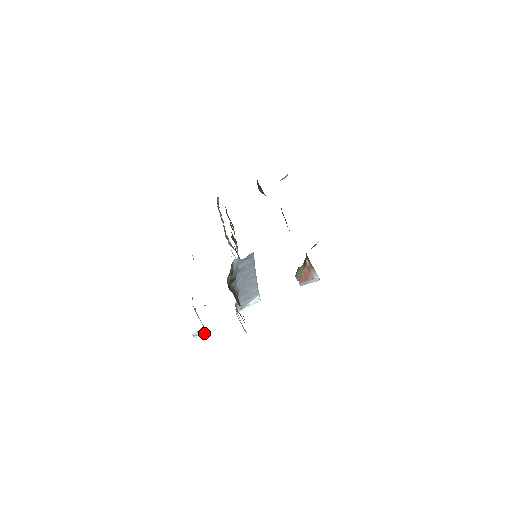
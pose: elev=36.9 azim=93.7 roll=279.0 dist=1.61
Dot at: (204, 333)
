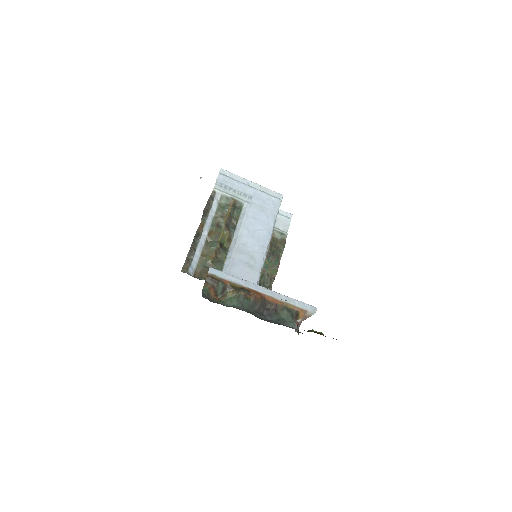
Dot at: occluded
